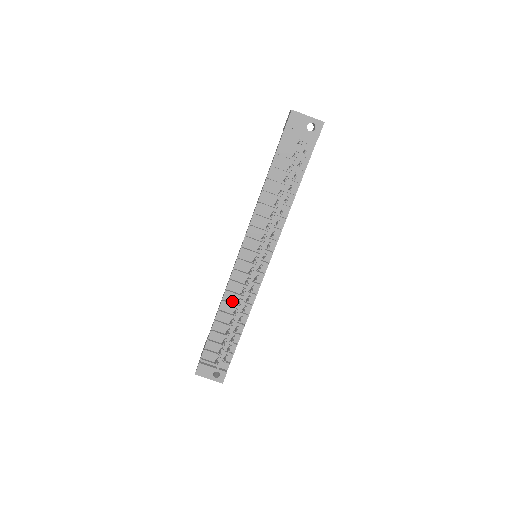
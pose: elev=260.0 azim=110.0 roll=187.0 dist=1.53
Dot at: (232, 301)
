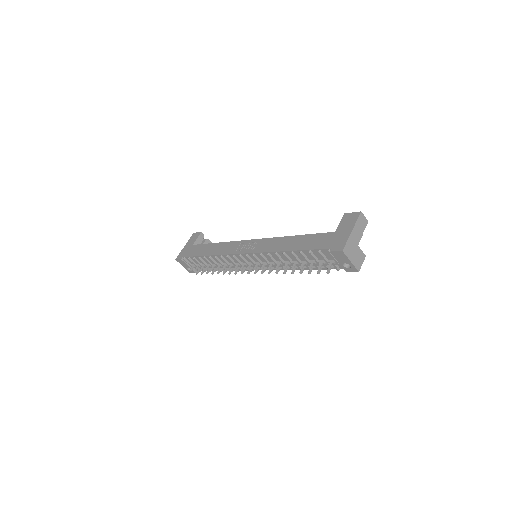
Dot at: (222, 260)
